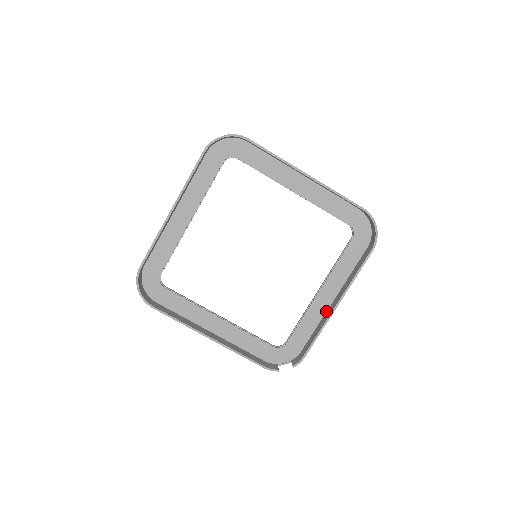
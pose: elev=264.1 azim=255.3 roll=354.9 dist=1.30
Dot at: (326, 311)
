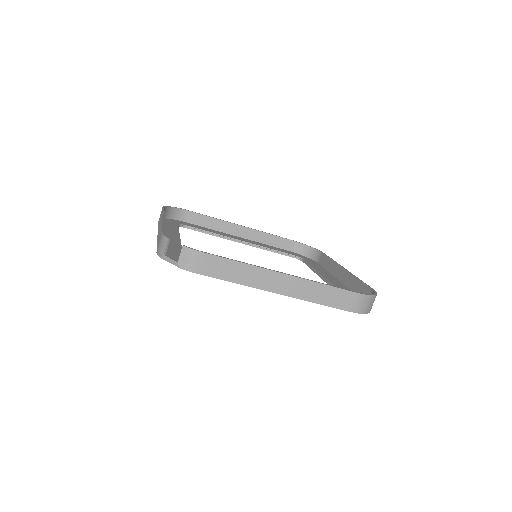
Dot at: (262, 285)
